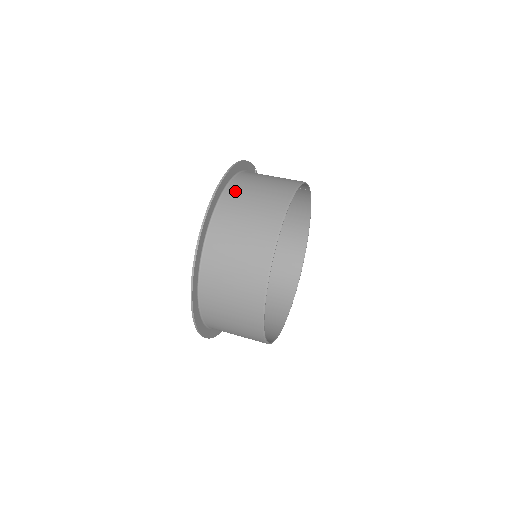
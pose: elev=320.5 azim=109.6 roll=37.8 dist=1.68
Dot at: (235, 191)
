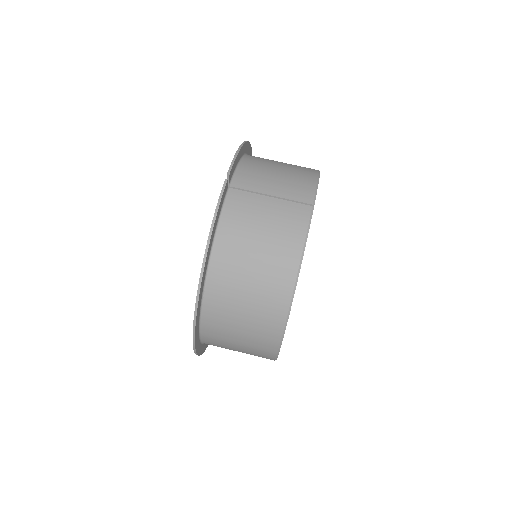
Dot at: (216, 305)
